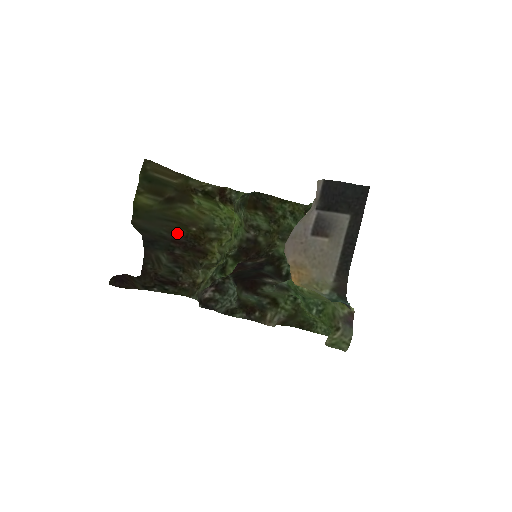
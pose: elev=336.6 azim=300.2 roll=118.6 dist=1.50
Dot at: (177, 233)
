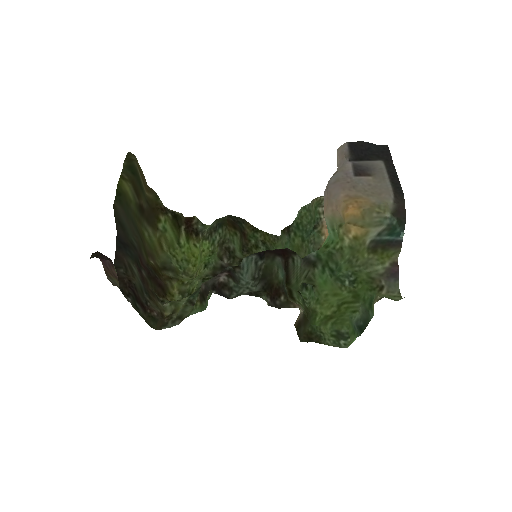
Dot at: (142, 253)
